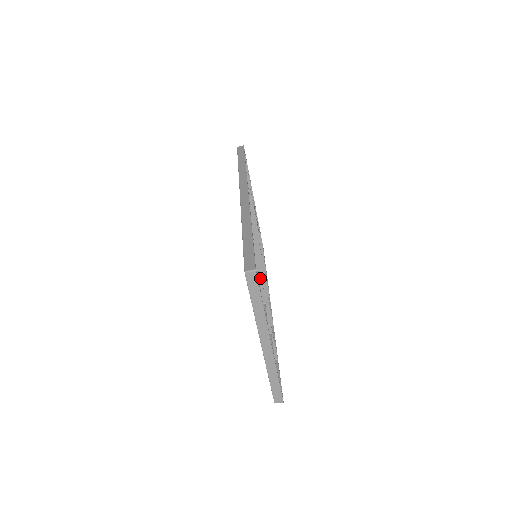
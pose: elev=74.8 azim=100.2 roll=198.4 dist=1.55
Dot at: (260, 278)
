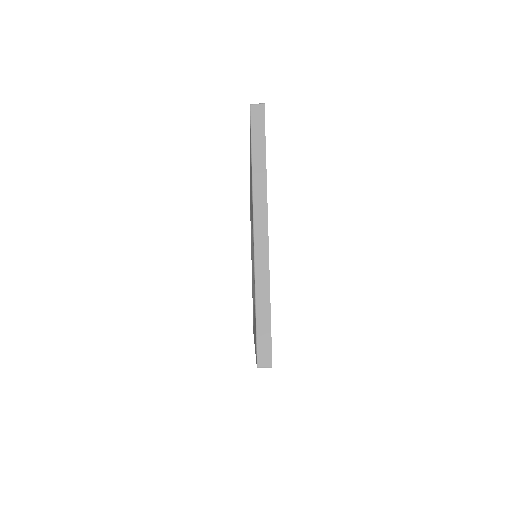
Dot at: occluded
